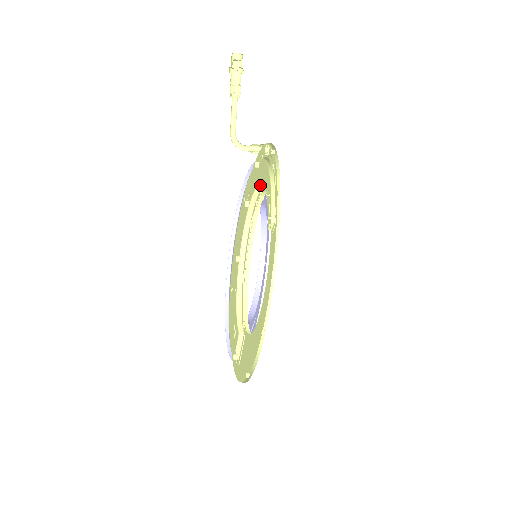
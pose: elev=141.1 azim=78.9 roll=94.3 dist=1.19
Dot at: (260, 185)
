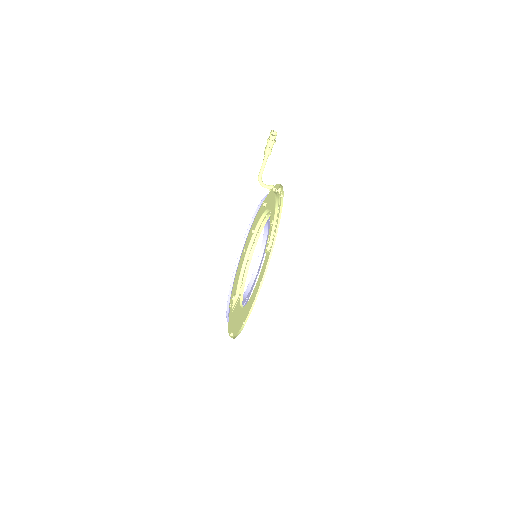
Dot at: occluded
